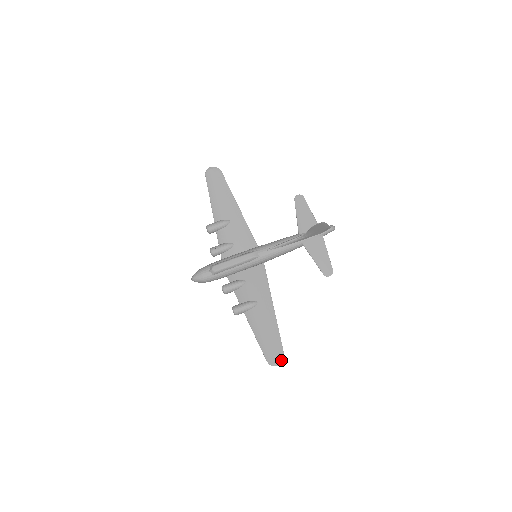
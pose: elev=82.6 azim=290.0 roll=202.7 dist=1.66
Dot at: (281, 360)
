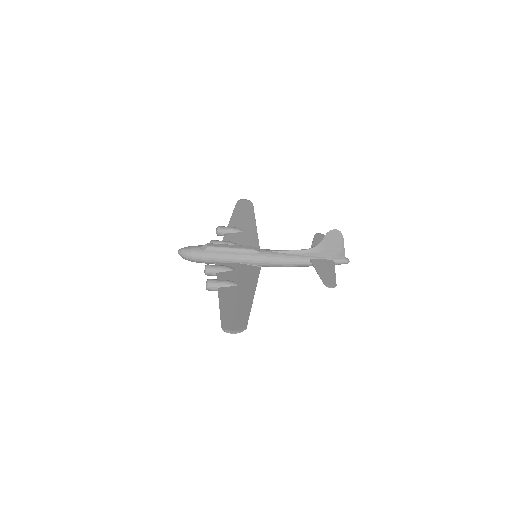
Dot at: (240, 330)
